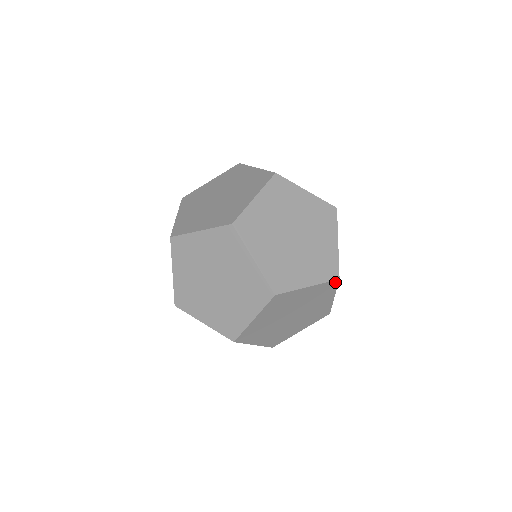
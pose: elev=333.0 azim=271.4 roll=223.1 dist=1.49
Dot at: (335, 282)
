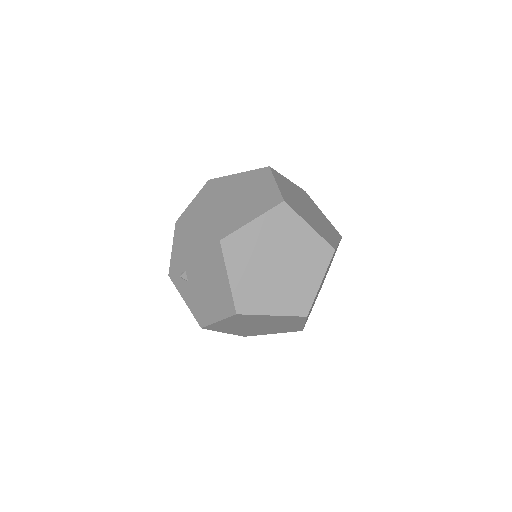
Dot at: occluded
